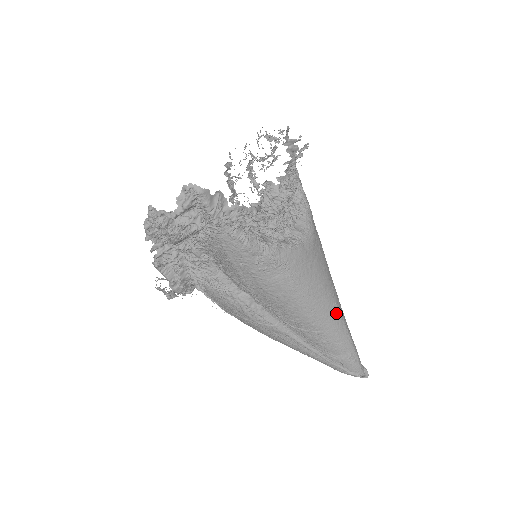
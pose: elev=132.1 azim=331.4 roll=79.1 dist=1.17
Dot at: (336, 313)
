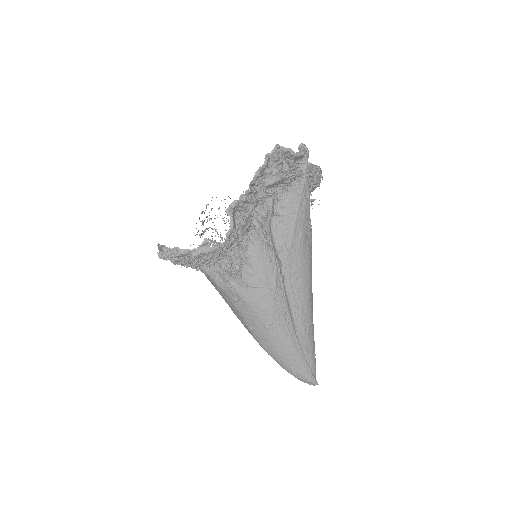
Dot at: occluded
